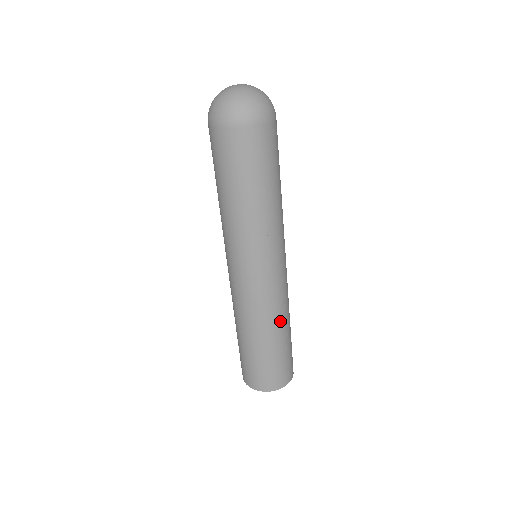
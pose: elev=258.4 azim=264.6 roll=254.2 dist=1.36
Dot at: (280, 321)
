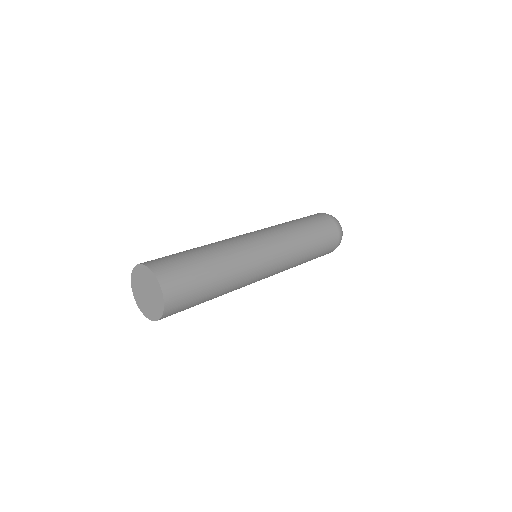
Dot at: (231, 268)
